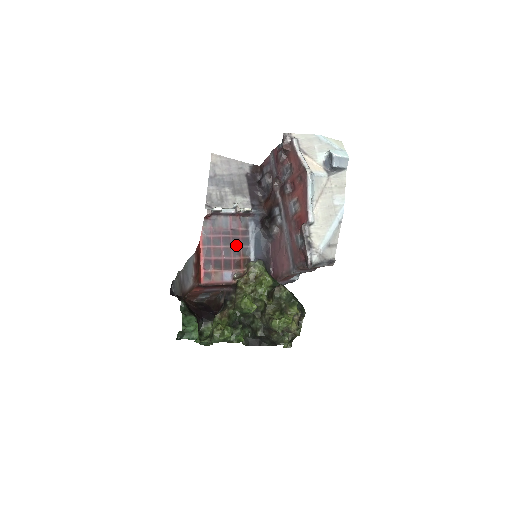
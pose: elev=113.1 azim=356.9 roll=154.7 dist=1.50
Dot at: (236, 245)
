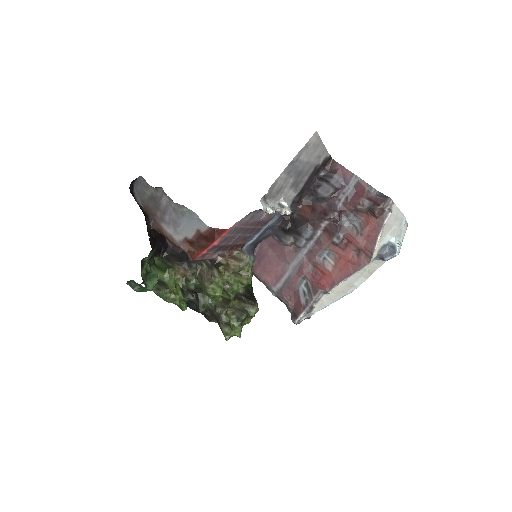
Dot at: (249, 234)
